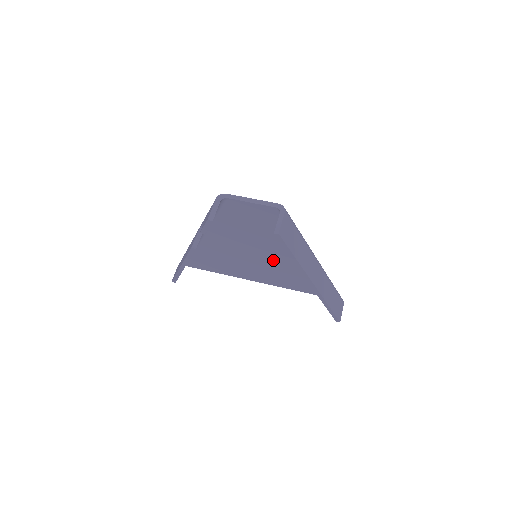
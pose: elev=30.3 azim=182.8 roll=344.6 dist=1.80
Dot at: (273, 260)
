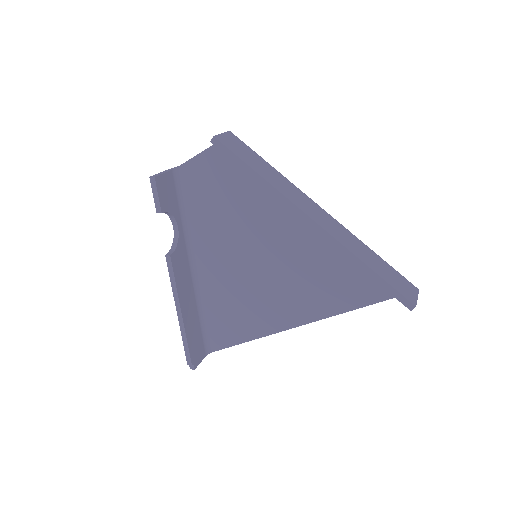
Dot at: (280, 255)
